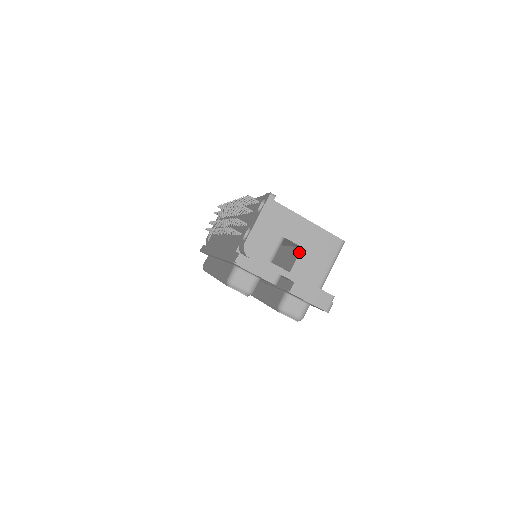
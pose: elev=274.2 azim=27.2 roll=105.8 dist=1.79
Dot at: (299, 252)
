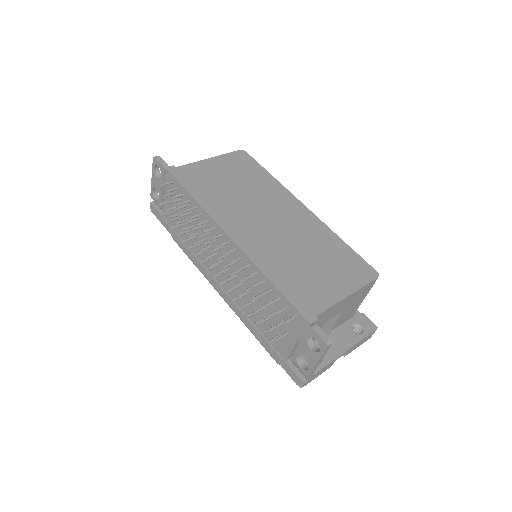
Dot at: (340, 314)
